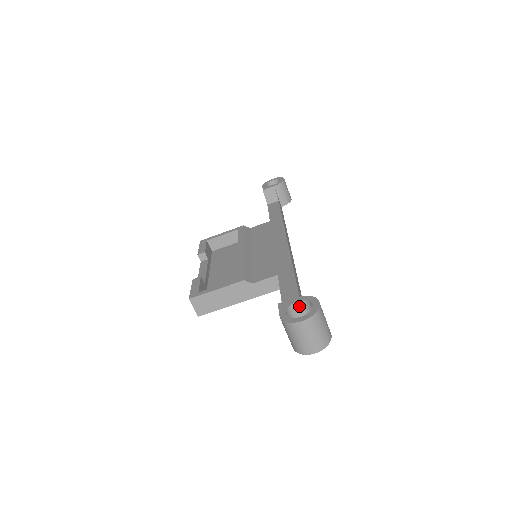
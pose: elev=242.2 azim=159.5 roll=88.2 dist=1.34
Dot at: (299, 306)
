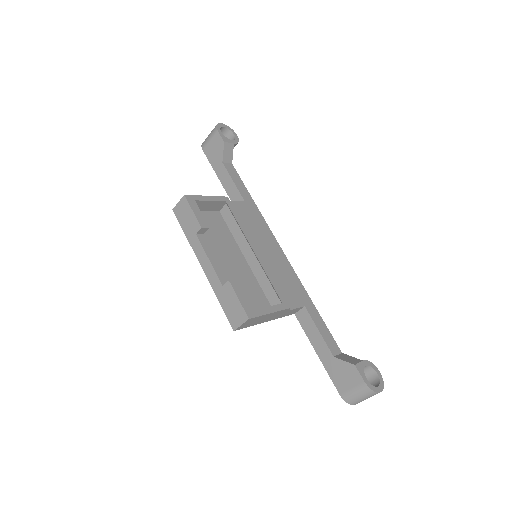
Dot at: occluded
